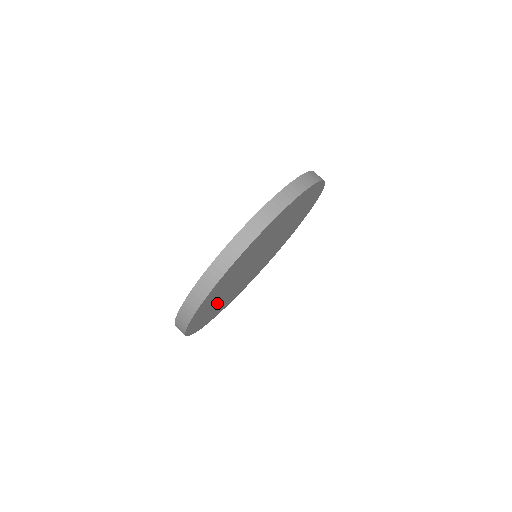
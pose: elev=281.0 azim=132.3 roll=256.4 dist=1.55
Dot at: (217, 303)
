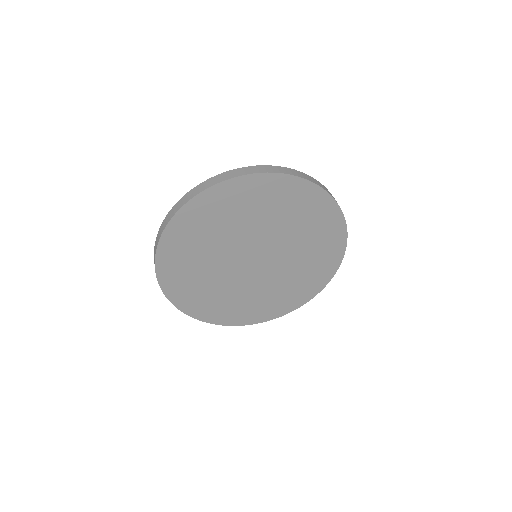
Dot at: (220, 295)
